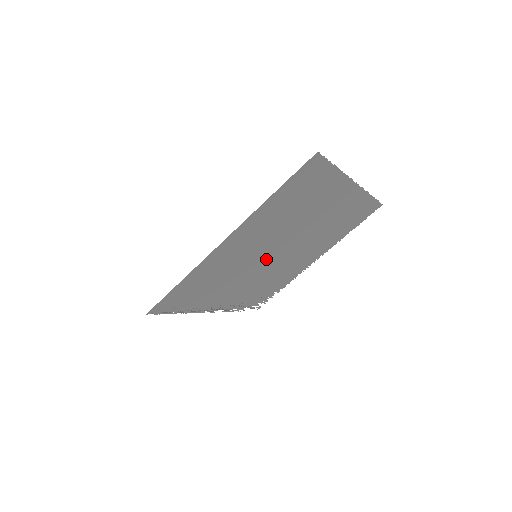
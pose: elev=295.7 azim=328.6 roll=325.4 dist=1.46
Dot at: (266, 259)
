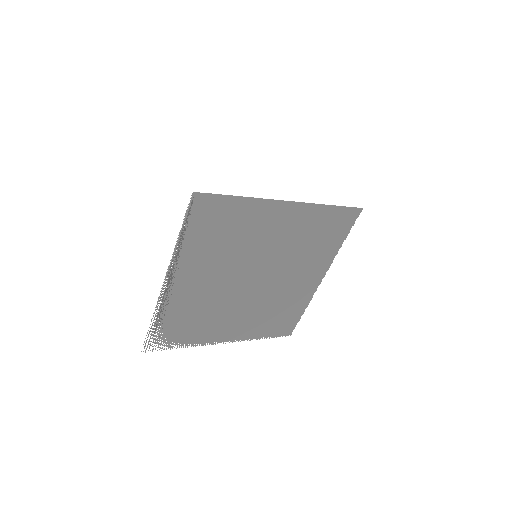
Dot at: (247, 273)
